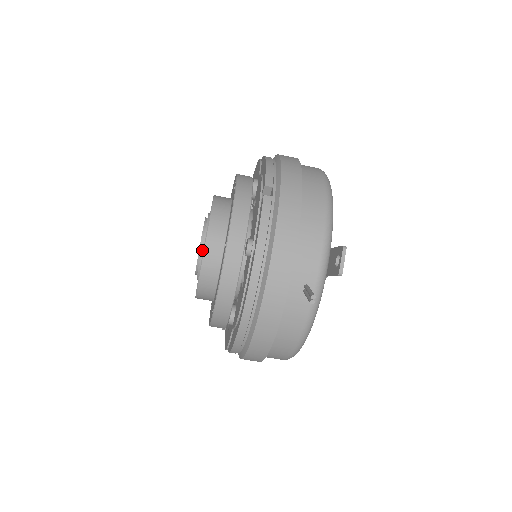
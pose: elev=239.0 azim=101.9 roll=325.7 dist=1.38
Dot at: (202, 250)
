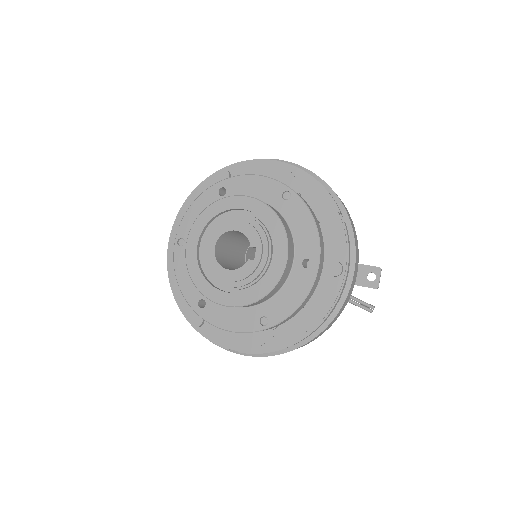
Dot at: (266, 262)
